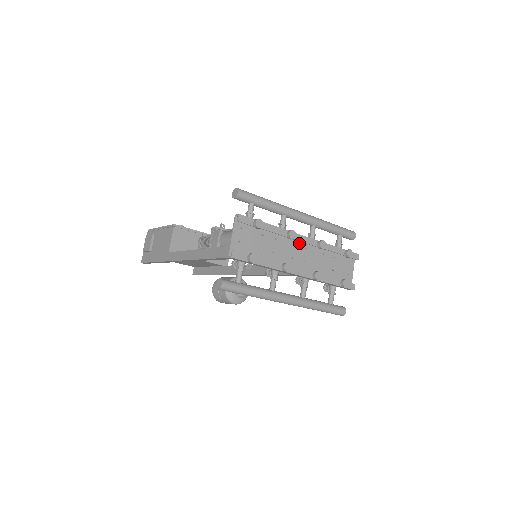
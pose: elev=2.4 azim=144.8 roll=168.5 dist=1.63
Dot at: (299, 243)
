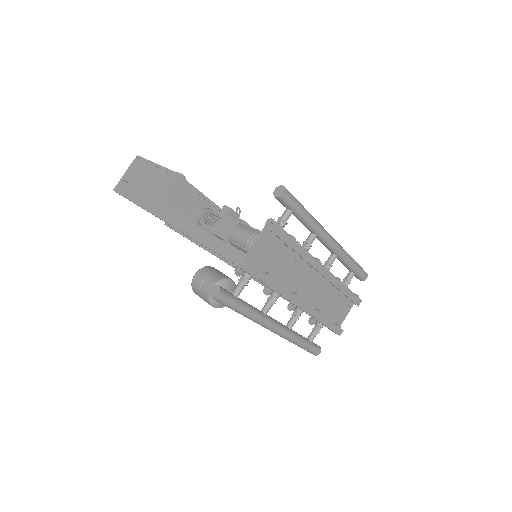
Dot at: (315, 271)
